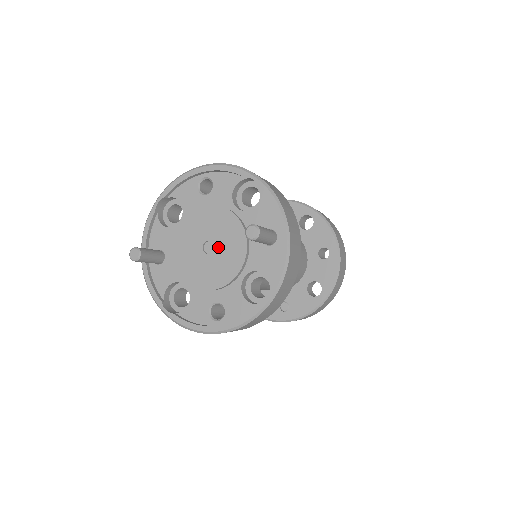
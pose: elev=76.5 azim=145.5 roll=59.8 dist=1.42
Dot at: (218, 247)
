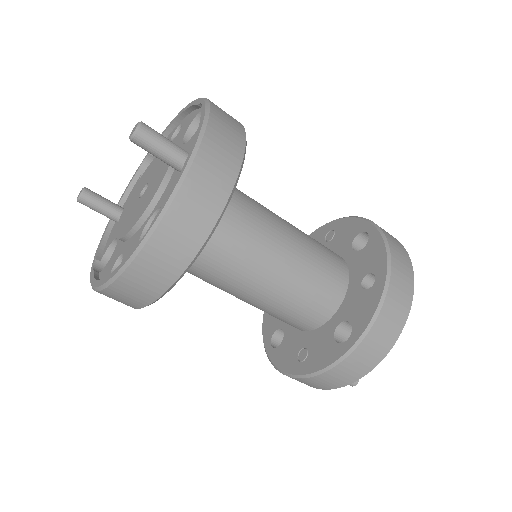
Dot at: (148, 187)
